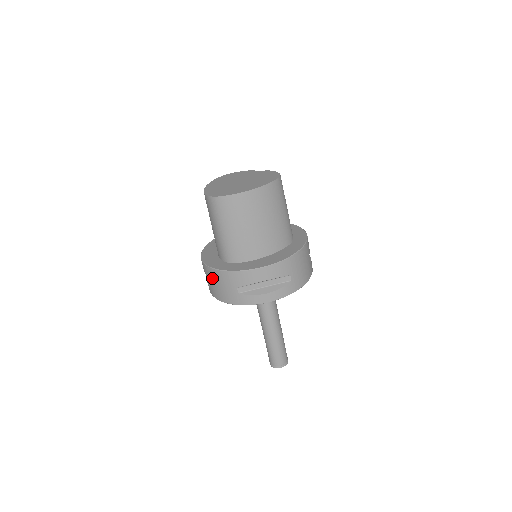
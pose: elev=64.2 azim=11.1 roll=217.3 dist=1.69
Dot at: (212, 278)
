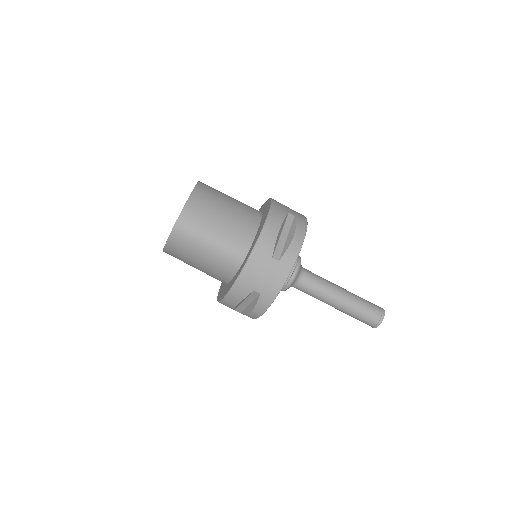
Dot at: (250, 285)
